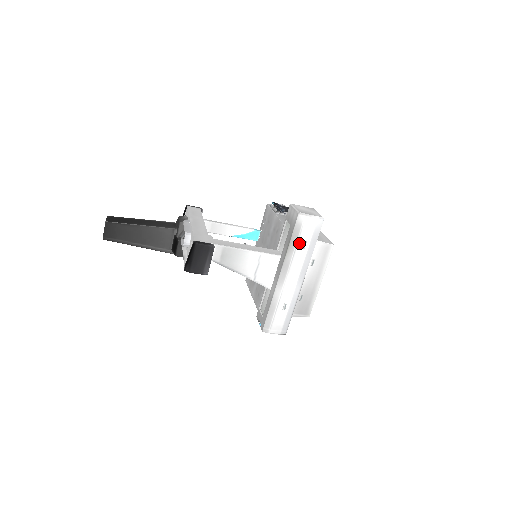
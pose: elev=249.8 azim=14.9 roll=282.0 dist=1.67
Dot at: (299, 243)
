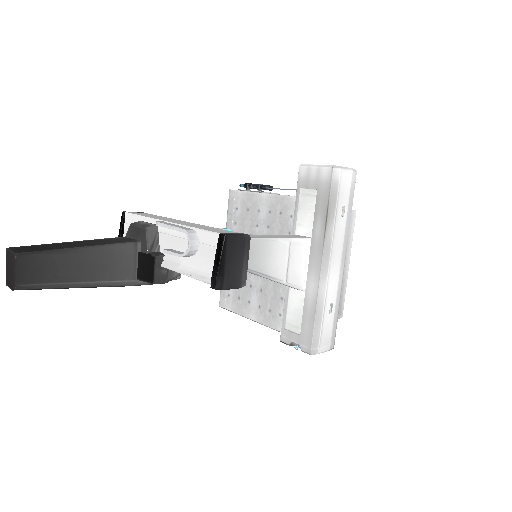
Dot at: (338, 210)
